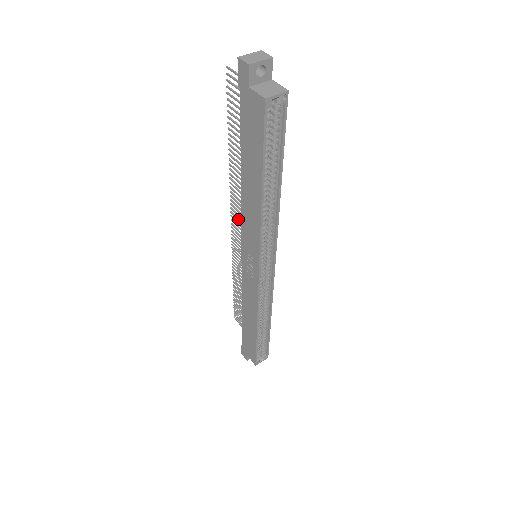
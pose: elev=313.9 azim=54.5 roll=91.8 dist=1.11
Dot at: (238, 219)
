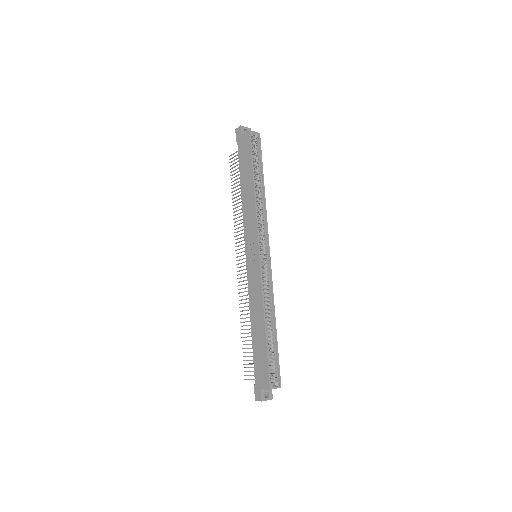
Dot at: (241, 248)
